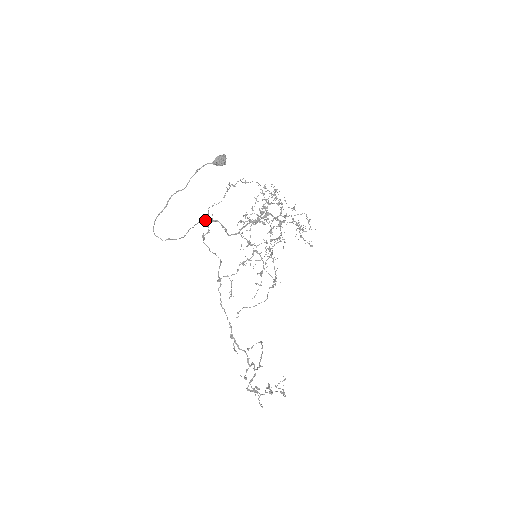
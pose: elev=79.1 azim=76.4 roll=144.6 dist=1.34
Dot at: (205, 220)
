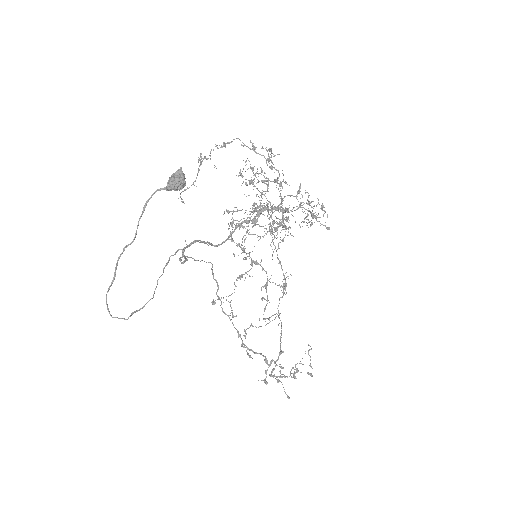
Dot at: (177, 251)
